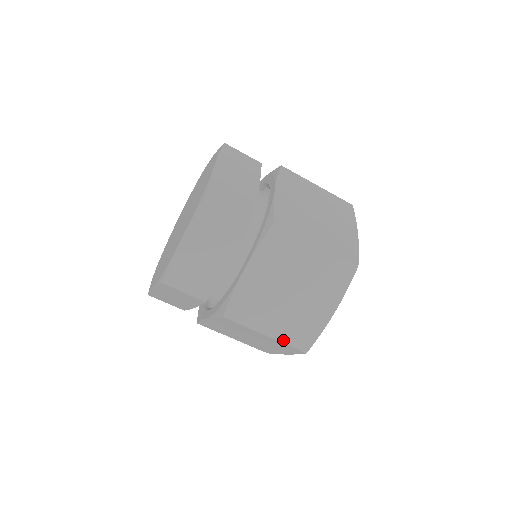
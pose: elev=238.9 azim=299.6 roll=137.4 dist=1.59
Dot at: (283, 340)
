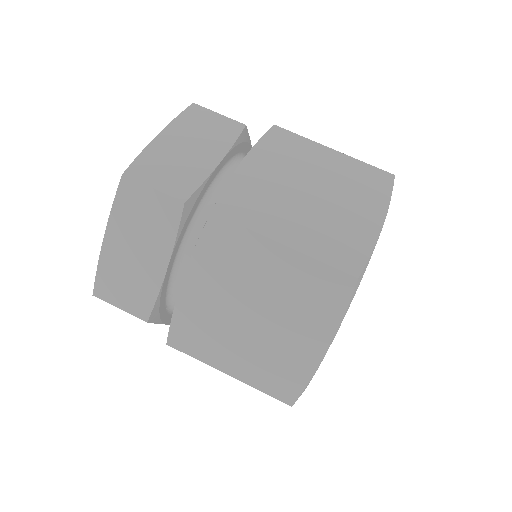
Dot at: (254, 384)
